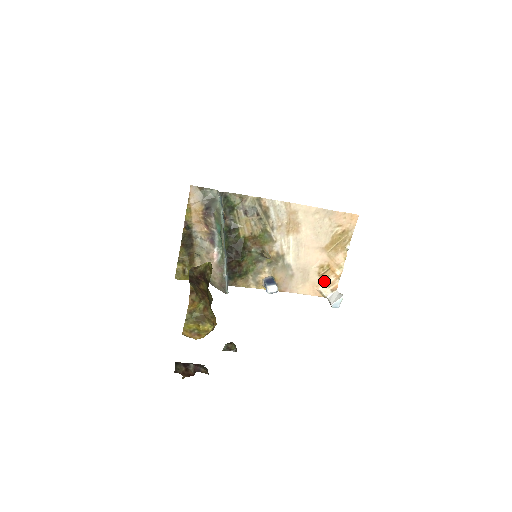
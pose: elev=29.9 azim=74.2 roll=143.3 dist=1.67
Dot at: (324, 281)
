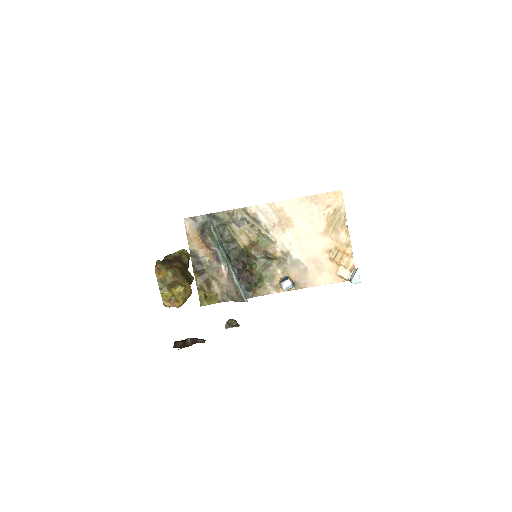
Dot at: (339, 264)
